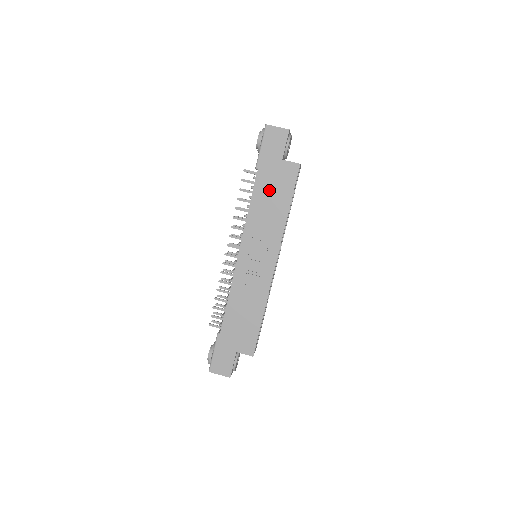
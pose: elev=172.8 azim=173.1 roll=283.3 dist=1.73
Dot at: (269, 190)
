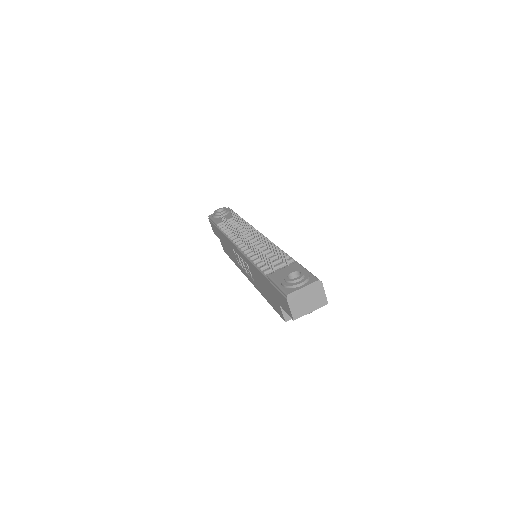
Dot at: (265, 286)
